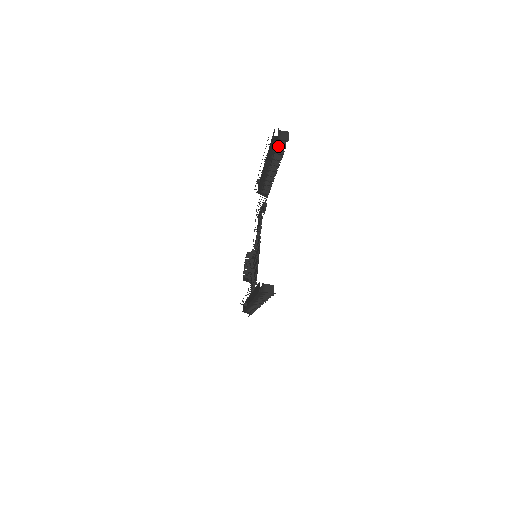
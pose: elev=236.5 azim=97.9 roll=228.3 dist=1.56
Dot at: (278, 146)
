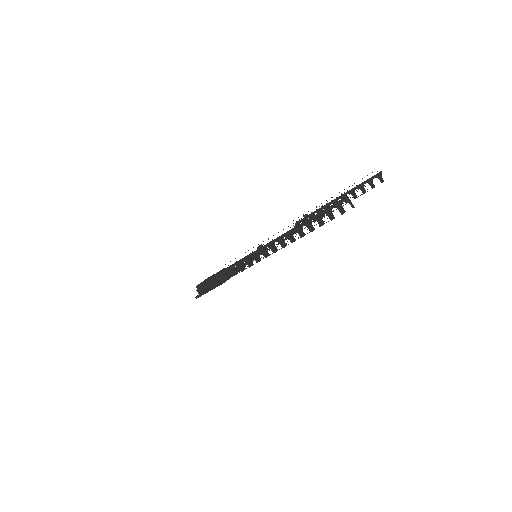
Dot at: (371, 183)
